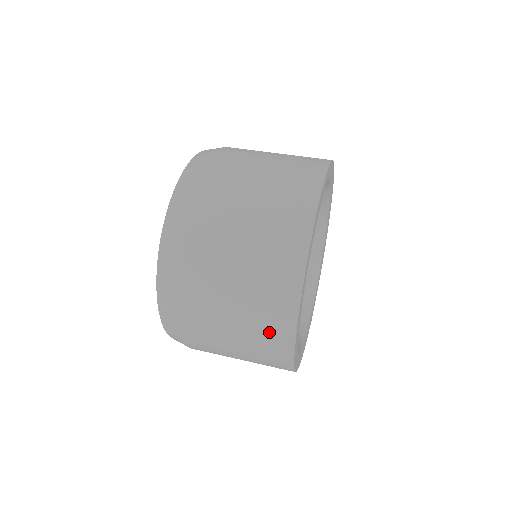
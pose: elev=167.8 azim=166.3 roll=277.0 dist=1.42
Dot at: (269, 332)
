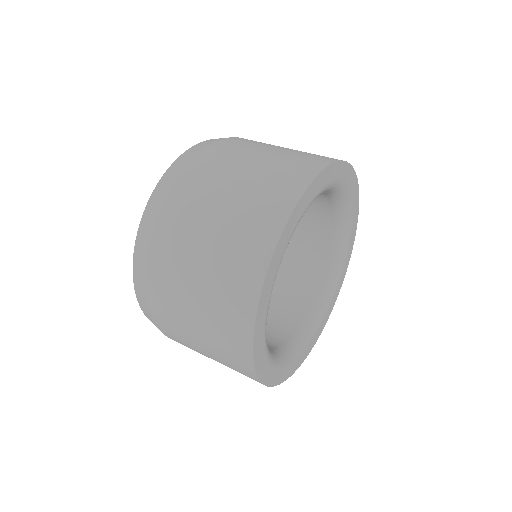
Dot at: (230, 356)
